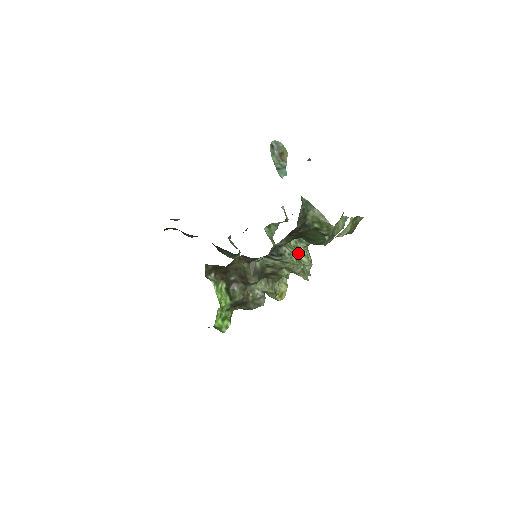
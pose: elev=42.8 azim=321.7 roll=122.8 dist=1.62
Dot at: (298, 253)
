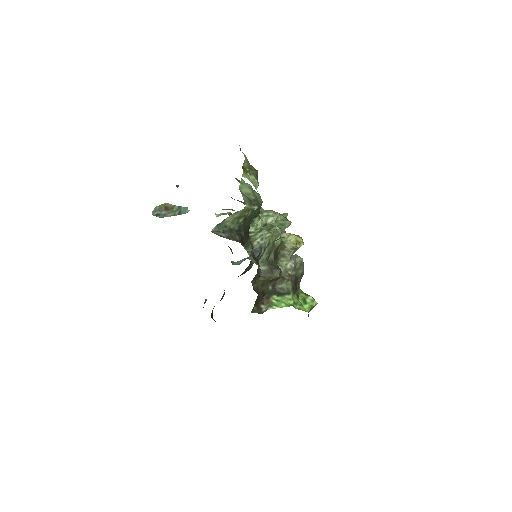
Dot at: (263, 225)
